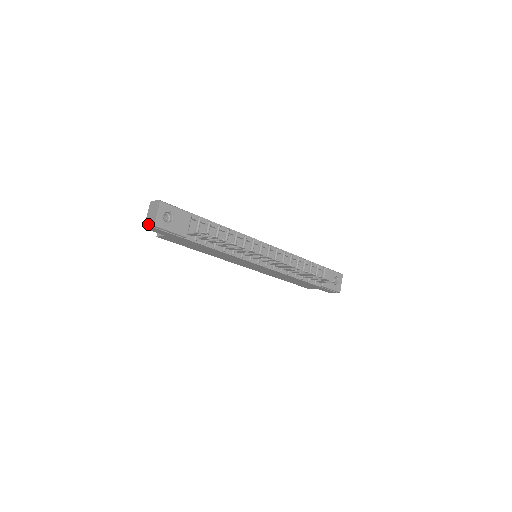
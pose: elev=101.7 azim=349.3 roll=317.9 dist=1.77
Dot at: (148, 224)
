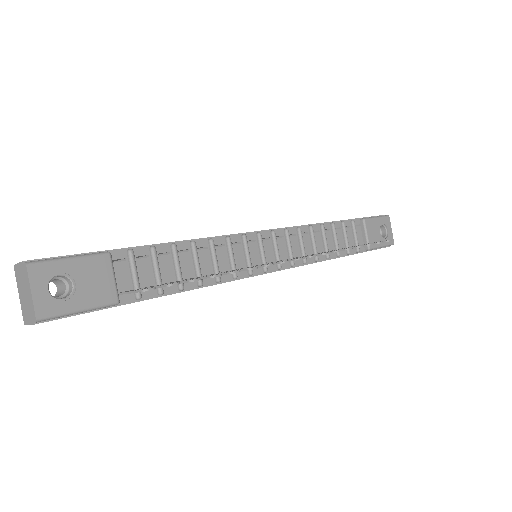
Dot at: (26, 317)
